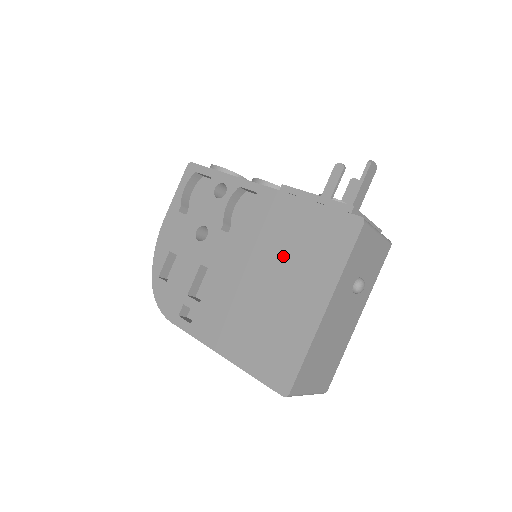
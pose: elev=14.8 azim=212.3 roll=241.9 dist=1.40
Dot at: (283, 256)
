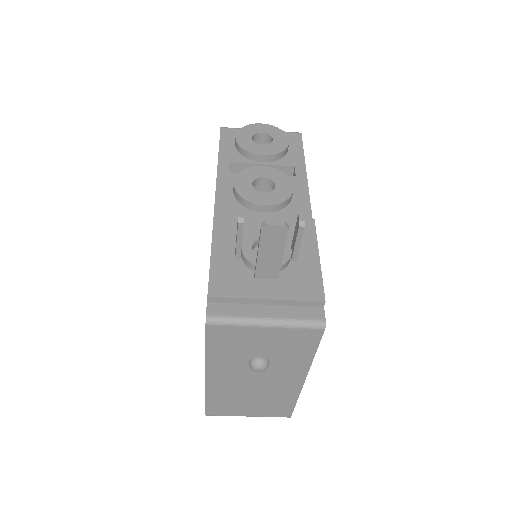
Dot at: occluded
